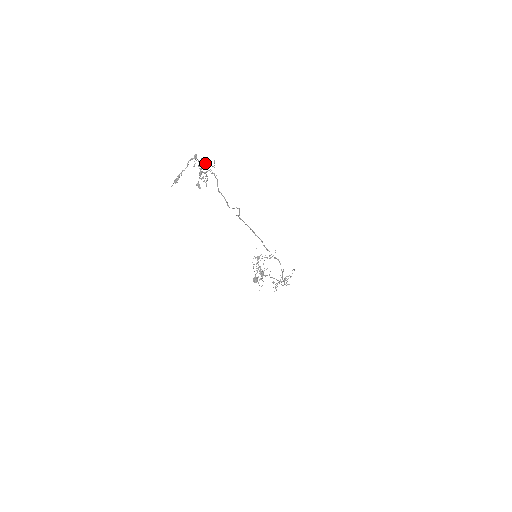
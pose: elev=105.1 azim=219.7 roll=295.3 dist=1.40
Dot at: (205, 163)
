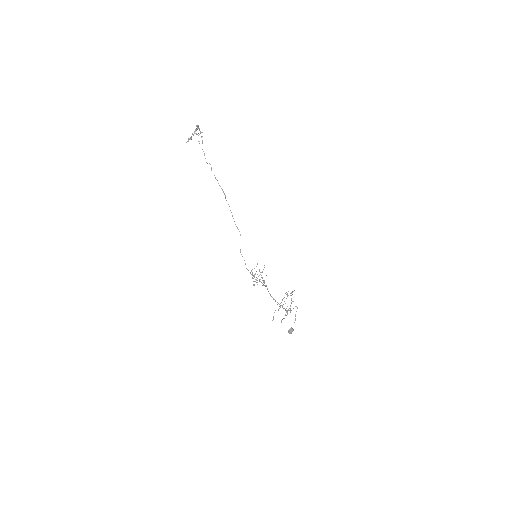
Dot at: occluded
